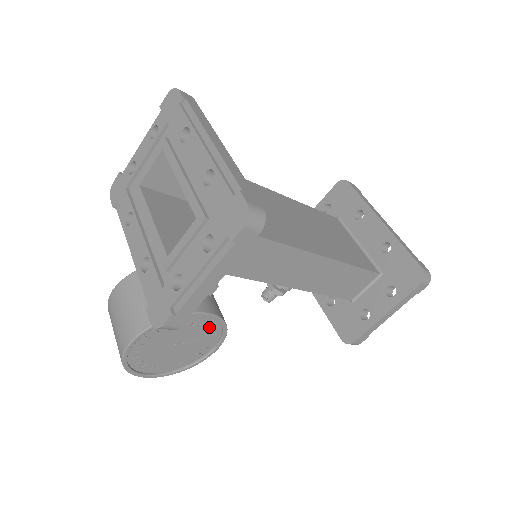
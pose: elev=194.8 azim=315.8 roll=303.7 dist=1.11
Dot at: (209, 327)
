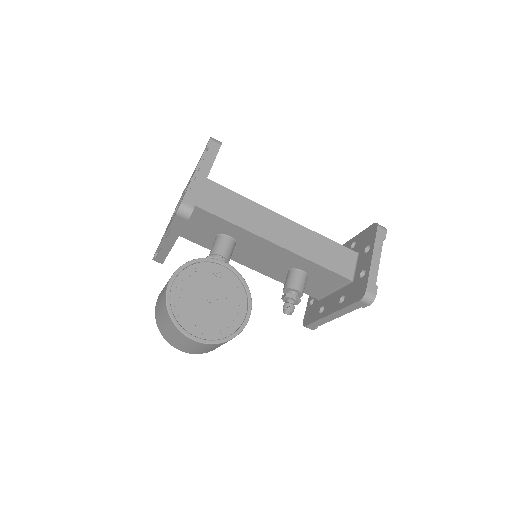
Dot at: (232, 284)
